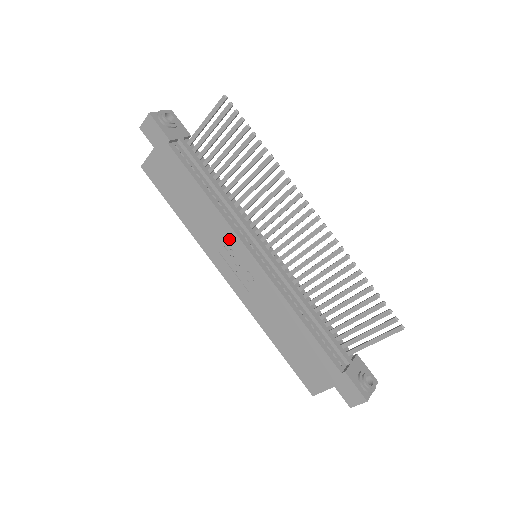
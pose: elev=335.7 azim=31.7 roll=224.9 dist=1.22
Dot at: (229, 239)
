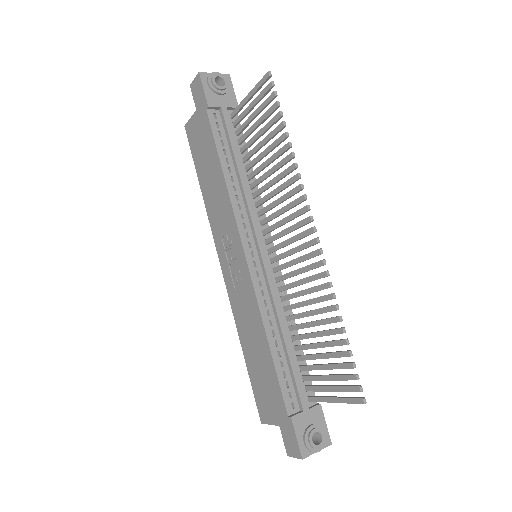
Dot at: (231, 228)
